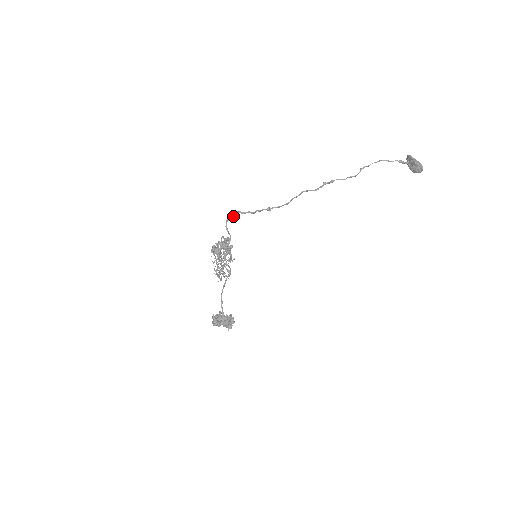
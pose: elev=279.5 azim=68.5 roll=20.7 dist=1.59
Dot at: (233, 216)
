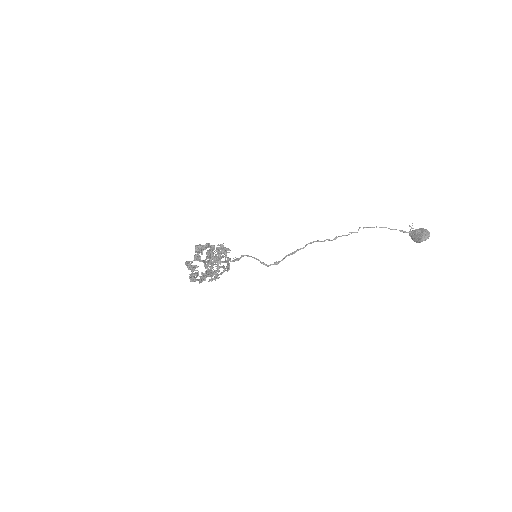
Dot at: (237, 259)
